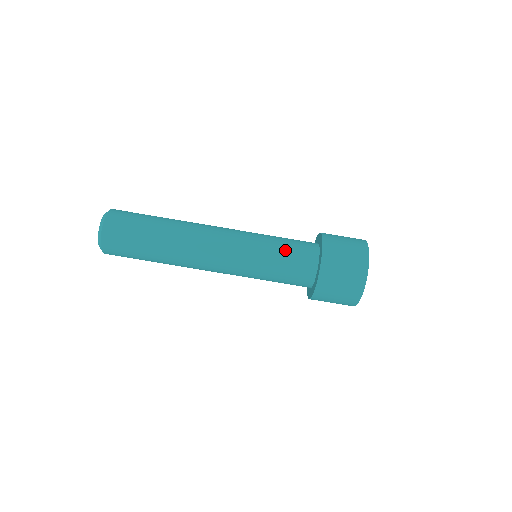
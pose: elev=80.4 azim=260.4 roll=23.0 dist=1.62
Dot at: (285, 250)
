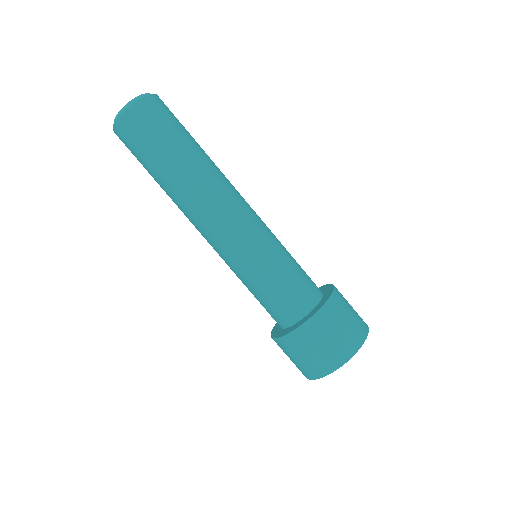
Dot at: (280, 282)
